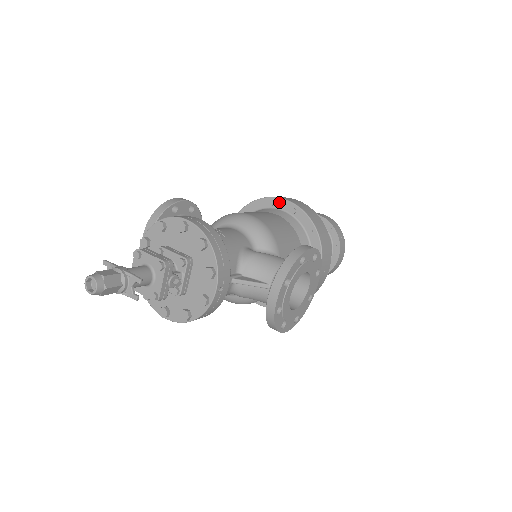
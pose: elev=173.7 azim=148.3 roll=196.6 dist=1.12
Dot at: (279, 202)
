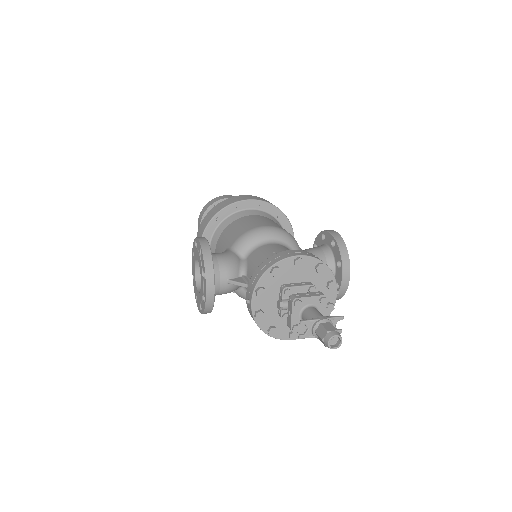
Dot at: (246, 203)
